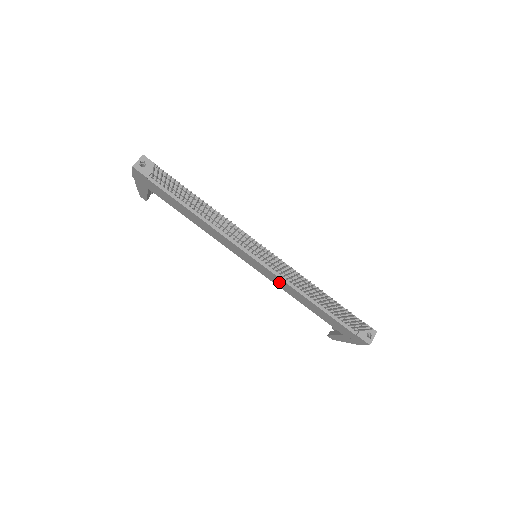
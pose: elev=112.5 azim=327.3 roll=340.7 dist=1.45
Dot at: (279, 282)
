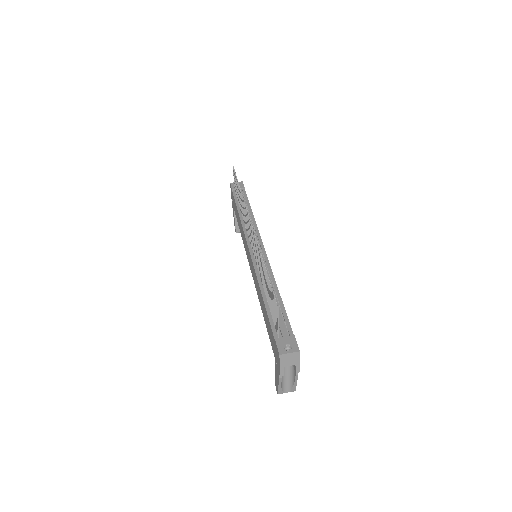
Dot at: (255, 278)
